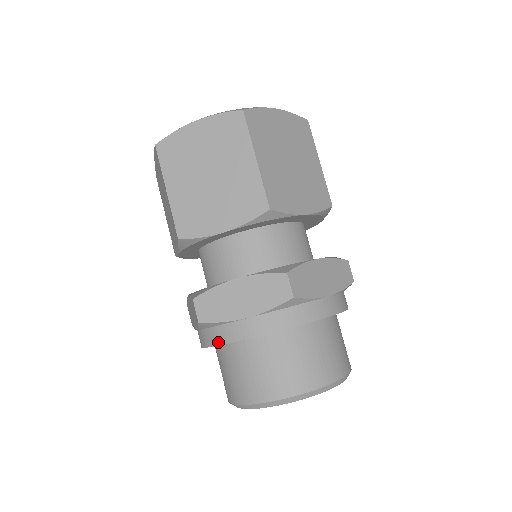
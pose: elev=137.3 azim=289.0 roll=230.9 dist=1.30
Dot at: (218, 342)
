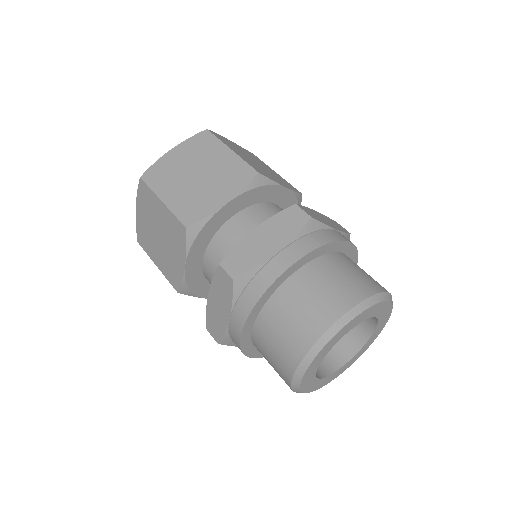
Dot at: (259, 294)
